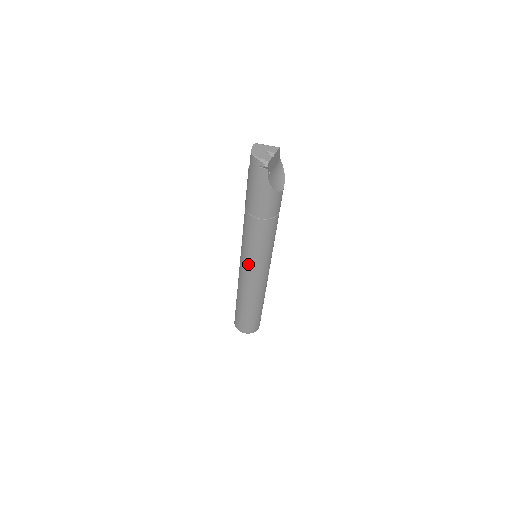
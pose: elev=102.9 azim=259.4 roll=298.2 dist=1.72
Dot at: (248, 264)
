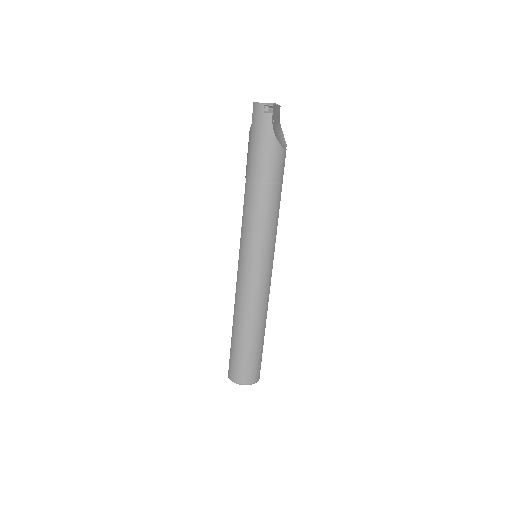
Dot at: (249, 258)
